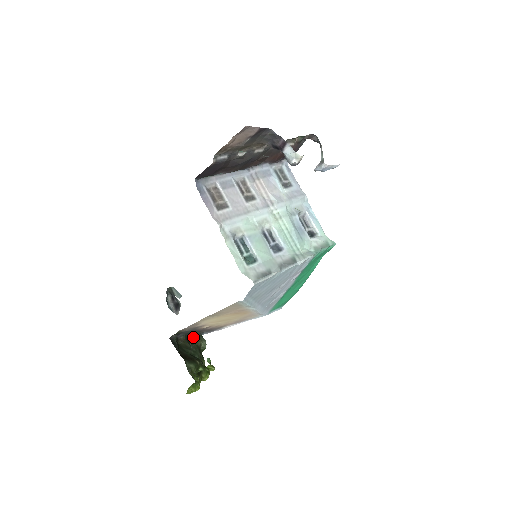
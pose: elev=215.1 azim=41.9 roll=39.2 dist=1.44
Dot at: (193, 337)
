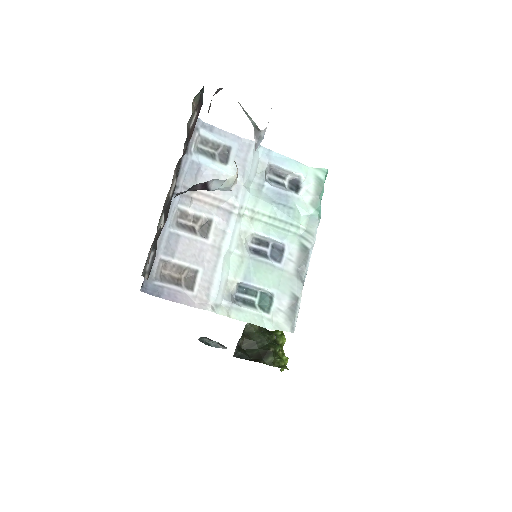
Dot at: (247, 327)
